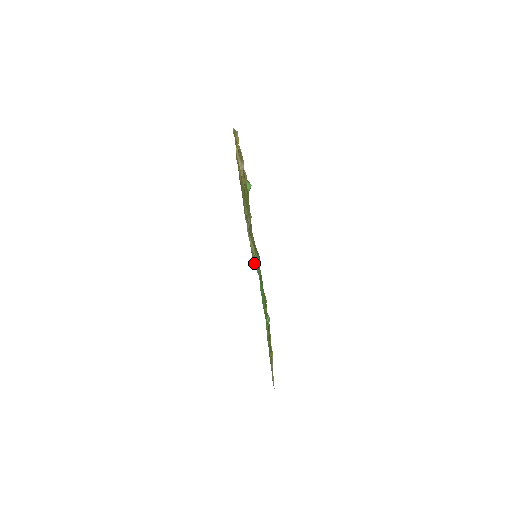
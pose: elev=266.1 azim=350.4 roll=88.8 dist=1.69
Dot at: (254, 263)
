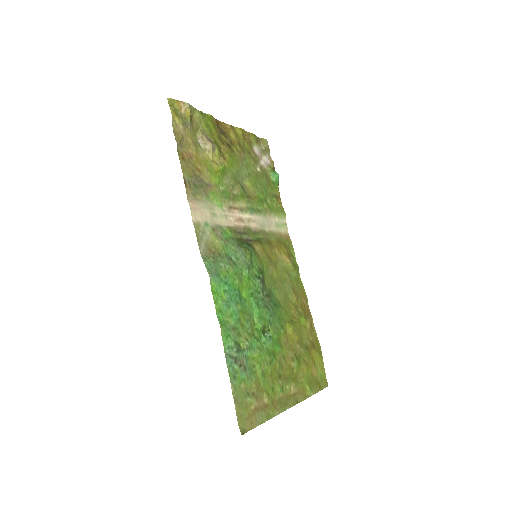
Dot at: (204, 258)
